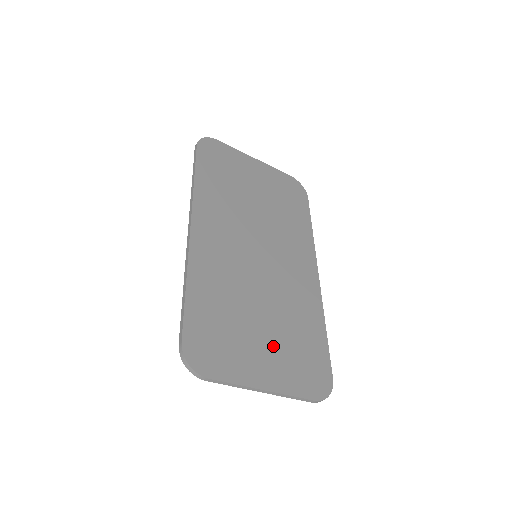
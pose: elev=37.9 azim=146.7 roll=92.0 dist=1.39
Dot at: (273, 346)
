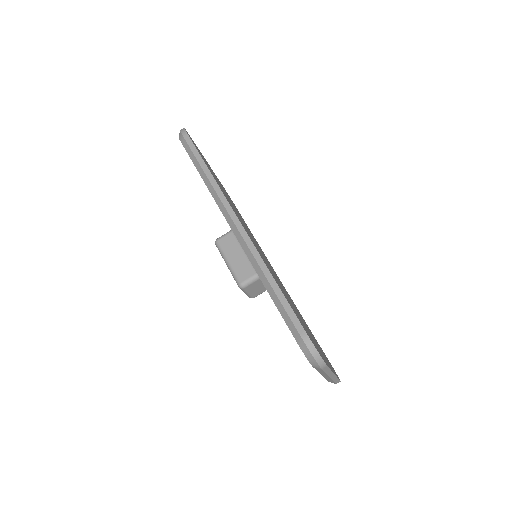
Dot at: occluded
